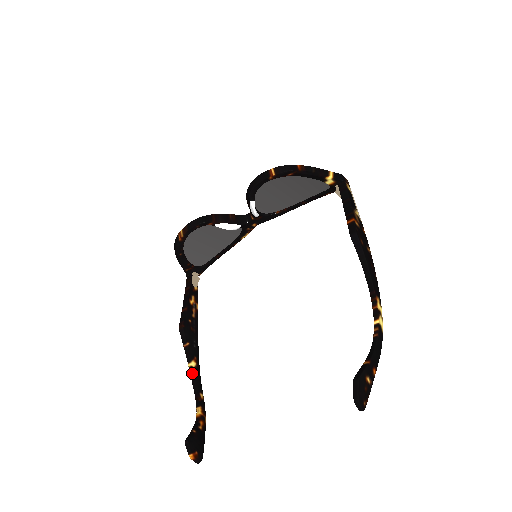
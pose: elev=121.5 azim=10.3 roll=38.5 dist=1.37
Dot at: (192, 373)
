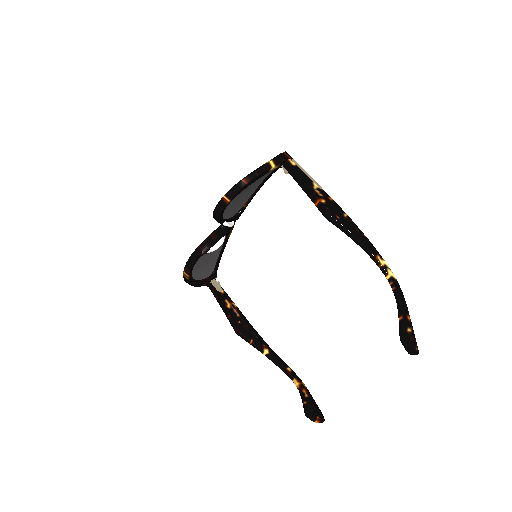
Dot at: (270, 359)
